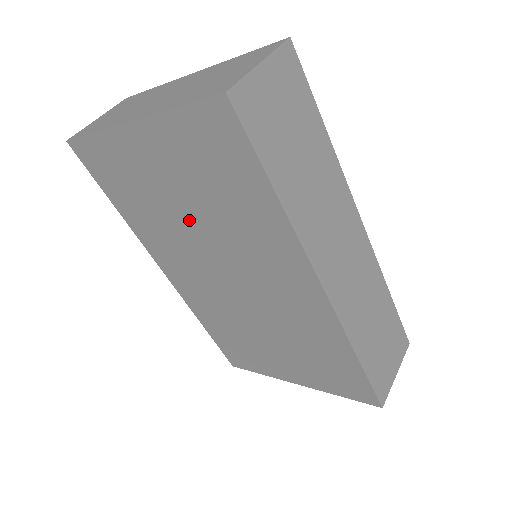
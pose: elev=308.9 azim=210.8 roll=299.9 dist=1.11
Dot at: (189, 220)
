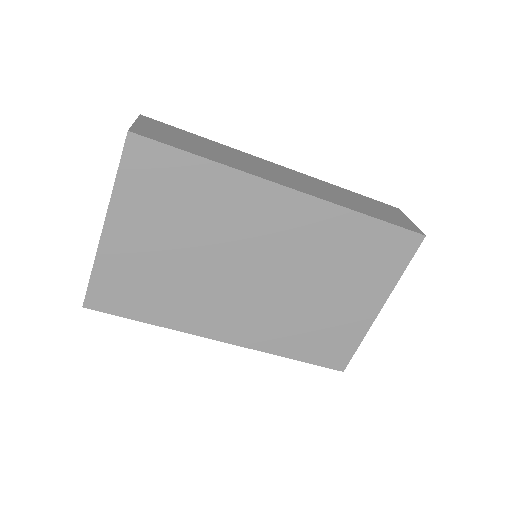
Dot at: (190, 257)
